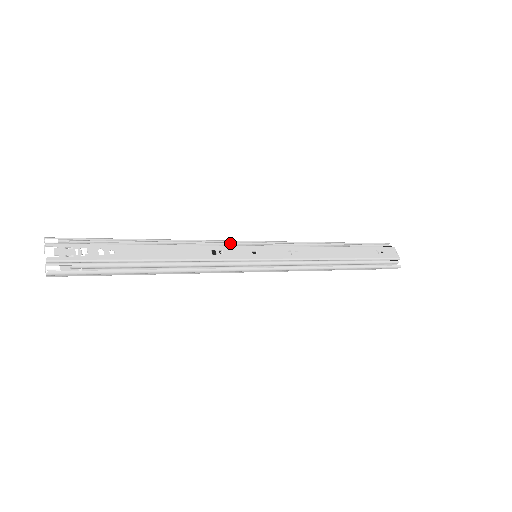
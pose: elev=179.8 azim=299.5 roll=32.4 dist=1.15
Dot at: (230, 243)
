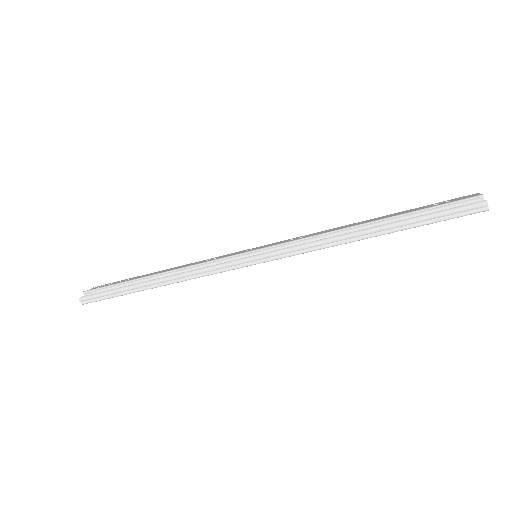
Dot at: occluded
